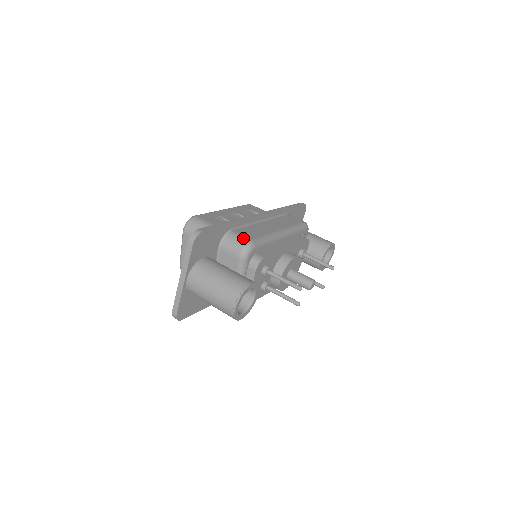
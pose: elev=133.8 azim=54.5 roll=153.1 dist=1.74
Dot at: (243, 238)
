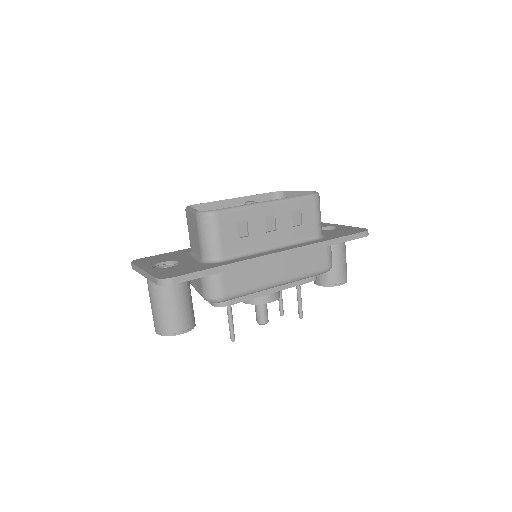
Dot at: (220, 290)
